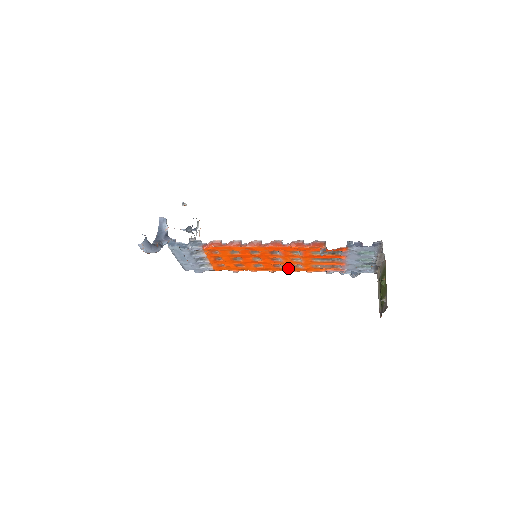
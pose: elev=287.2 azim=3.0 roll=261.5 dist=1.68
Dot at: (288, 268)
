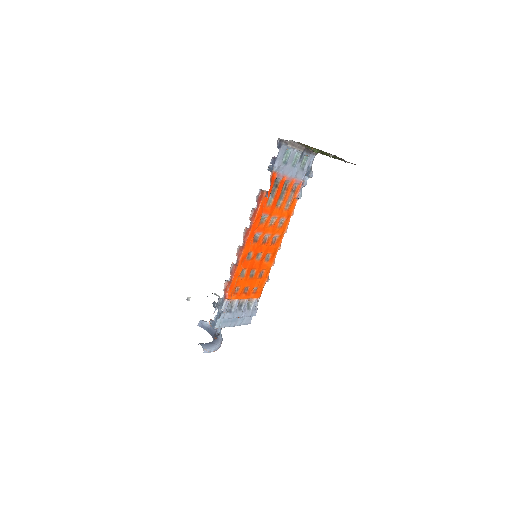
Dot at: (280, 232)
